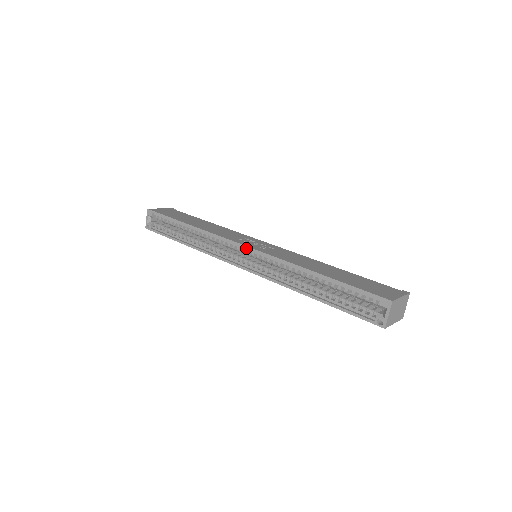
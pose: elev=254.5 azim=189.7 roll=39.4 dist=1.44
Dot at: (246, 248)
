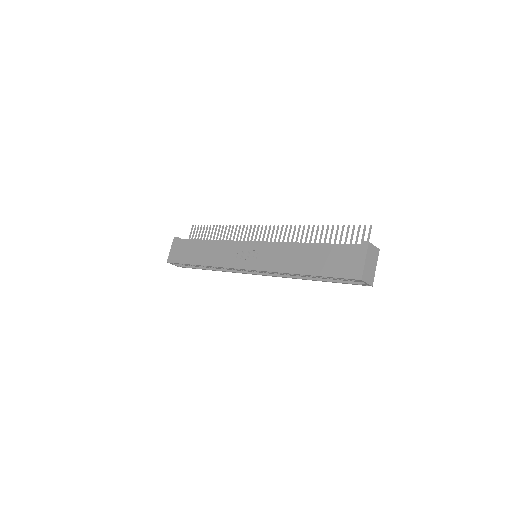
Dot at: occluded
